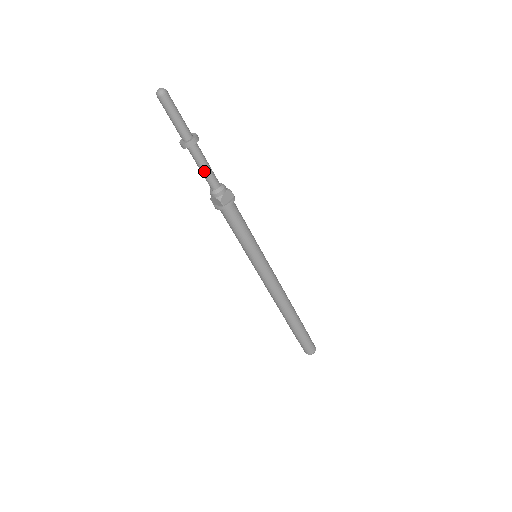
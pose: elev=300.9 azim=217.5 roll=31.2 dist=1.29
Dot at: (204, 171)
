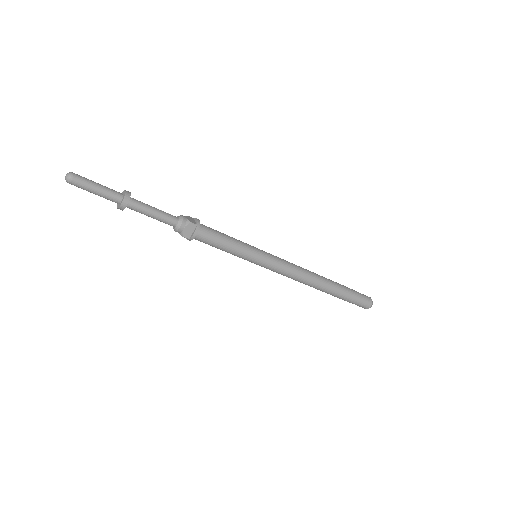
Dot at: (153, 218)
